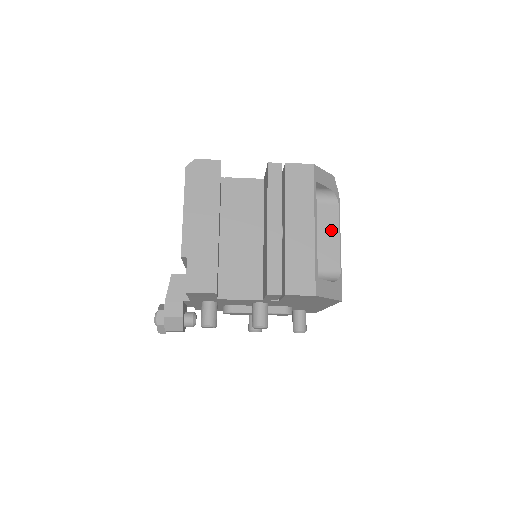
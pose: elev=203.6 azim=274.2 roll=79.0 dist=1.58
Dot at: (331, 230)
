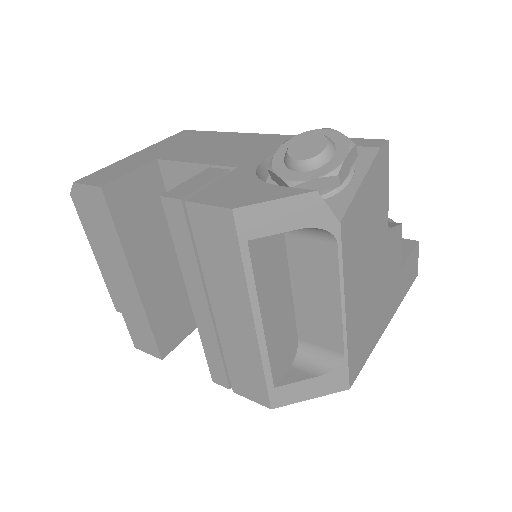
Dot at: (325, 287)
